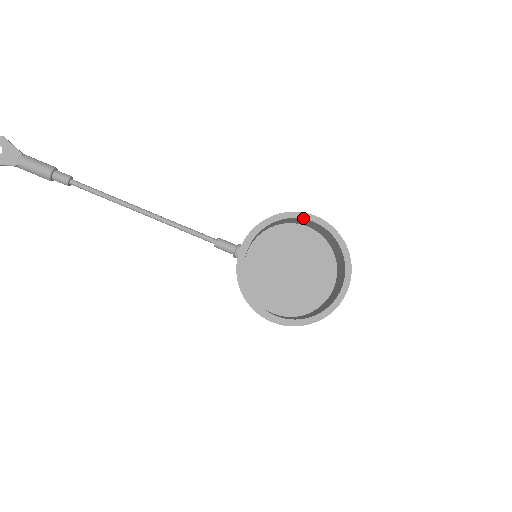
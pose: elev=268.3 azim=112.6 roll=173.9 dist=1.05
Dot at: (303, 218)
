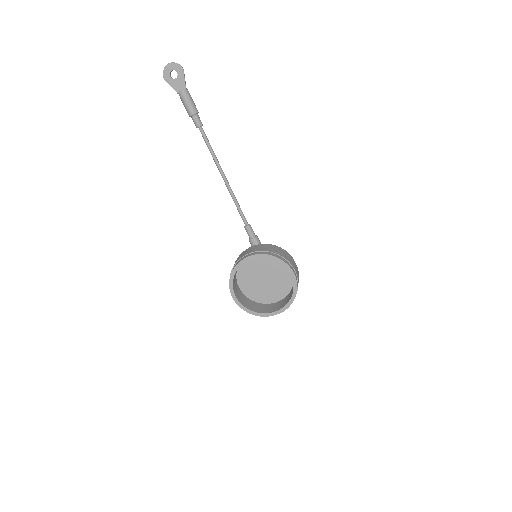
Dot at: (288, 270)
